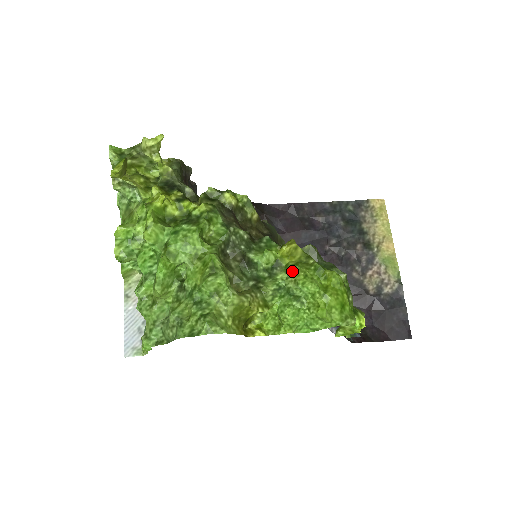
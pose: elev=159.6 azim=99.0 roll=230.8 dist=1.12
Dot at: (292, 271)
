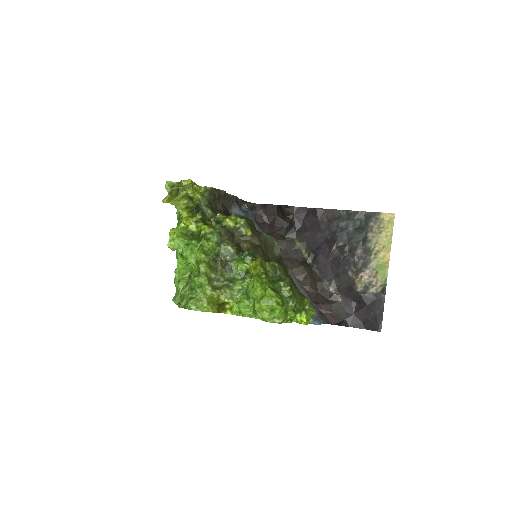
Dot at: (251, 280)
